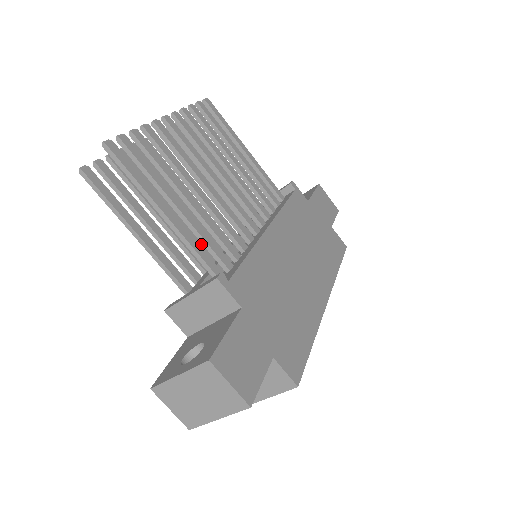
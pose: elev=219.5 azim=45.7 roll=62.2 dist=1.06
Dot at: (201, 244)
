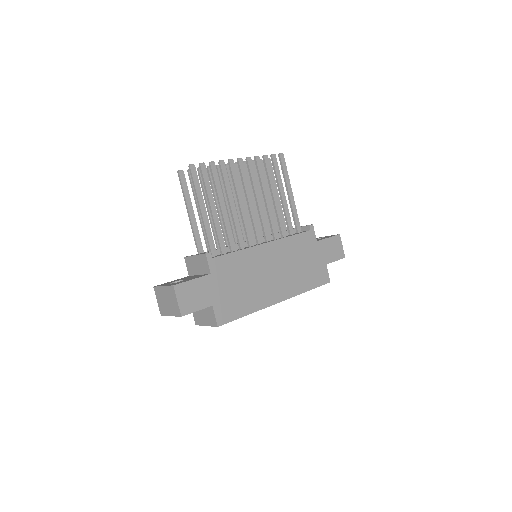
Dot at: occluded
